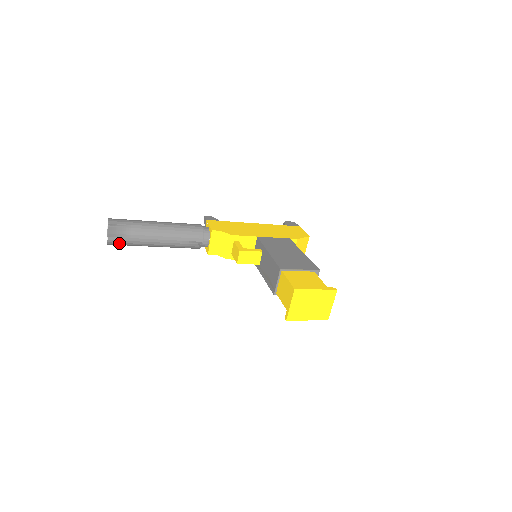
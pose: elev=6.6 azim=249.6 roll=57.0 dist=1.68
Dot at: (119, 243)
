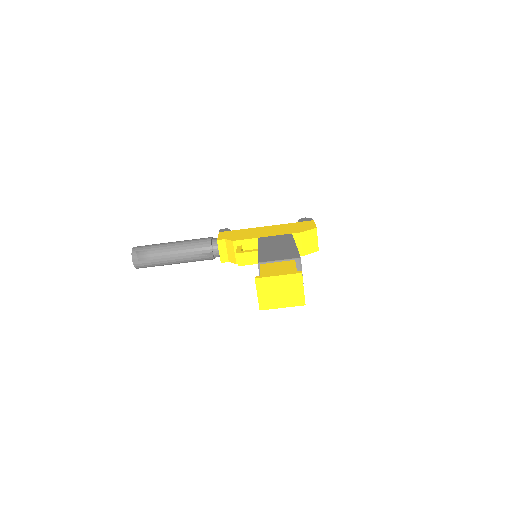
Dot at: (144, 266)
